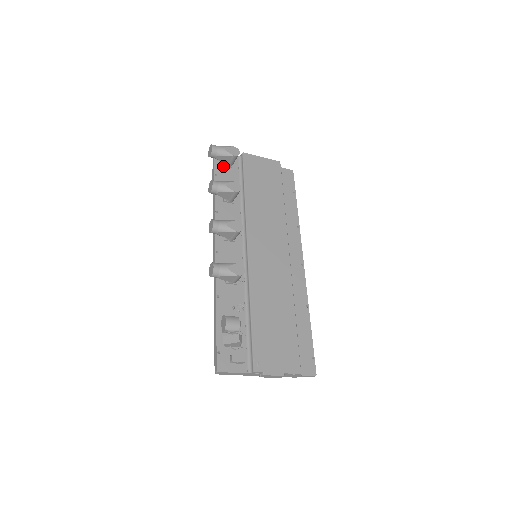
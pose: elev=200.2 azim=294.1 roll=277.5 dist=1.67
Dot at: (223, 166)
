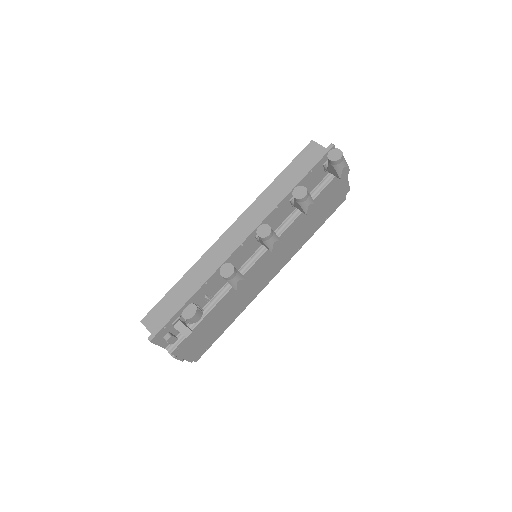
Dot at: (323, 165)
